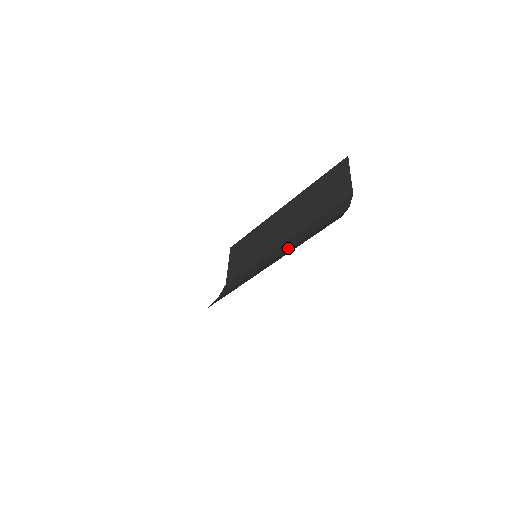
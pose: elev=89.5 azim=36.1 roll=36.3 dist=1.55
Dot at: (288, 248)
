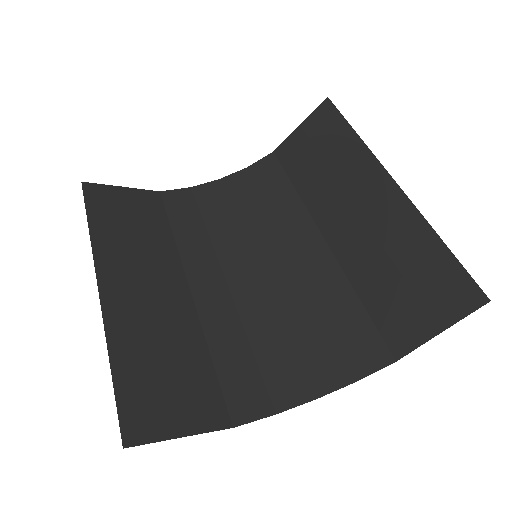
Dot at: (304, 274)
